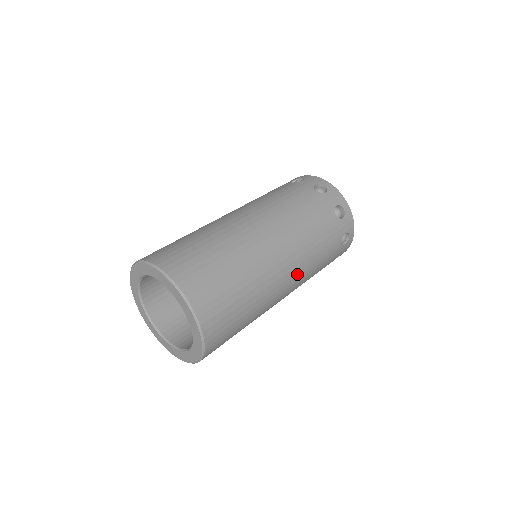
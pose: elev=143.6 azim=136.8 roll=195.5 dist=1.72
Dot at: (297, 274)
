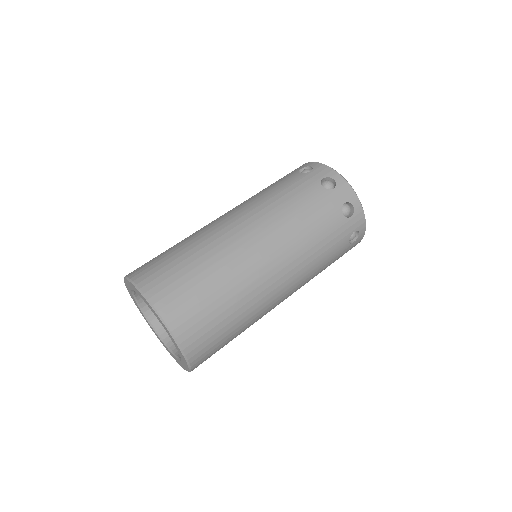
Dot at: (294, 282)
